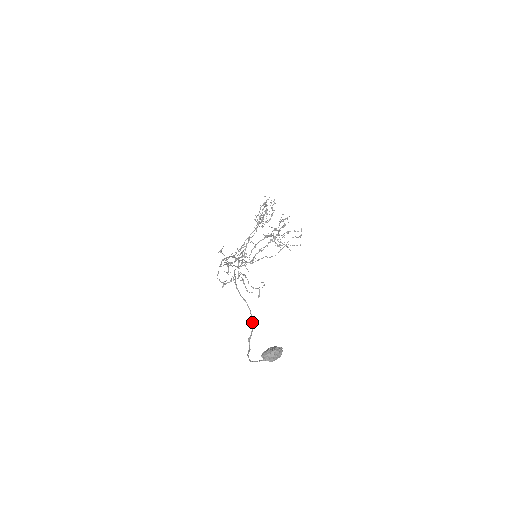
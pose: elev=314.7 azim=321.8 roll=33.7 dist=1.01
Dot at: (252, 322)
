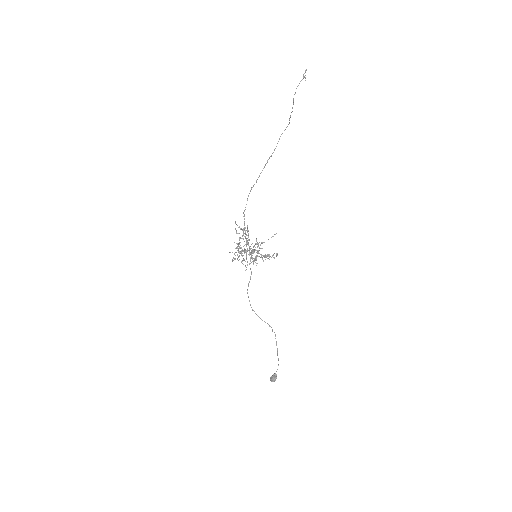
Dot at: (269, 326)
